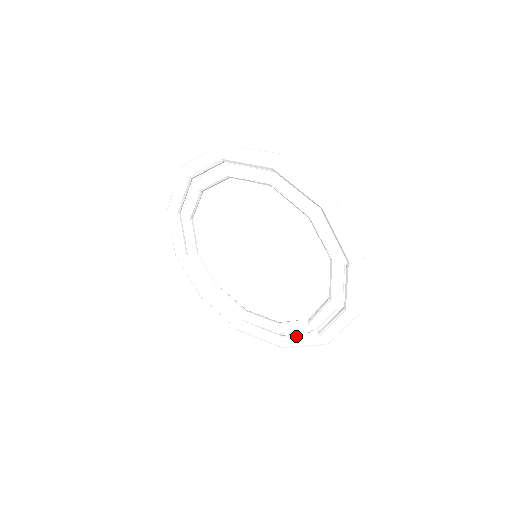
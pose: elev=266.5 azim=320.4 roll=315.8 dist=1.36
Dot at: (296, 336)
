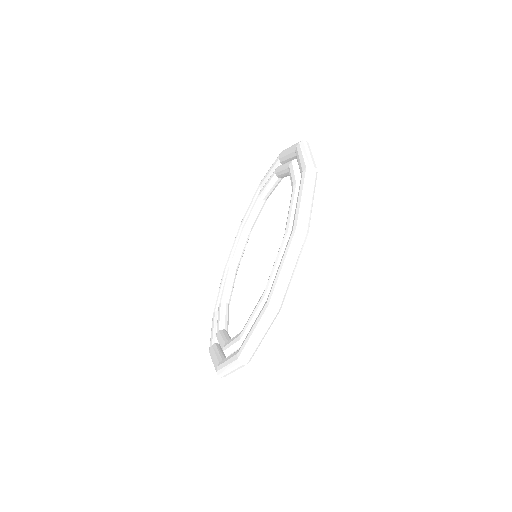
Dot at: occluded
